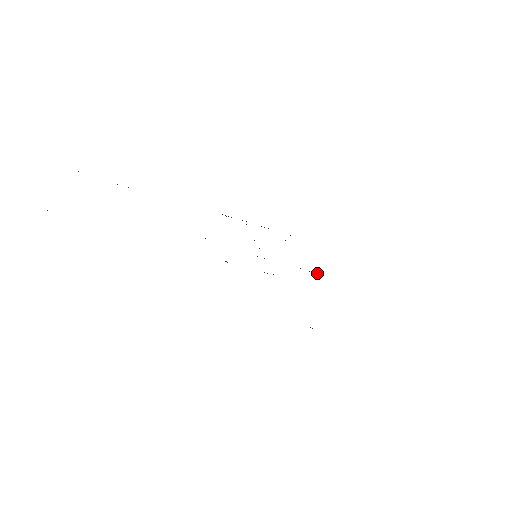
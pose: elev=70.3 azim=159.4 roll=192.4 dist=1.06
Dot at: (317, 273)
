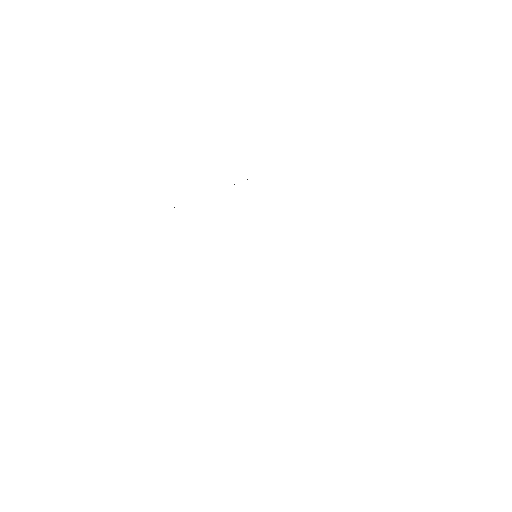
Dot at: occluded
